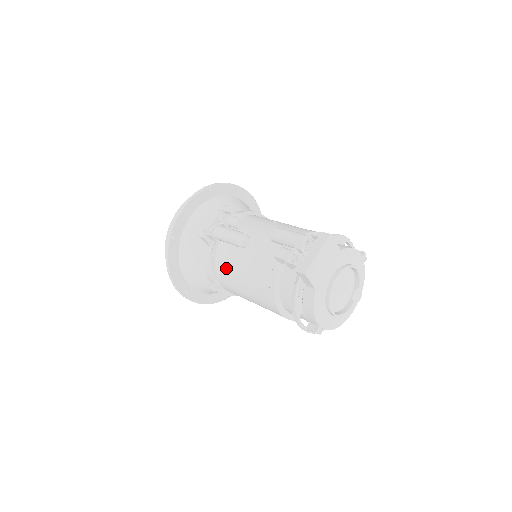
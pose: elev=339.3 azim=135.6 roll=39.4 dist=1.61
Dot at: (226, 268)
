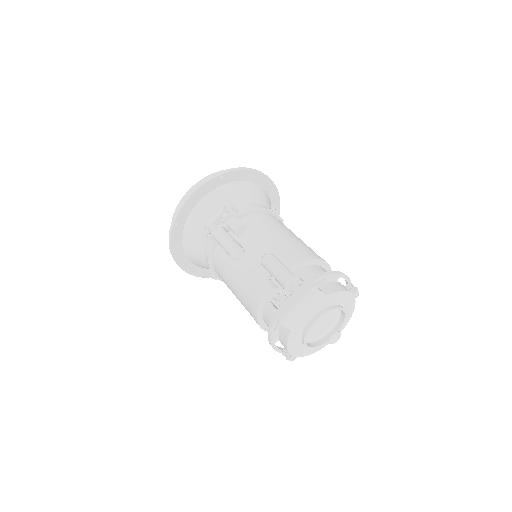
Dot at: (221, 269)
